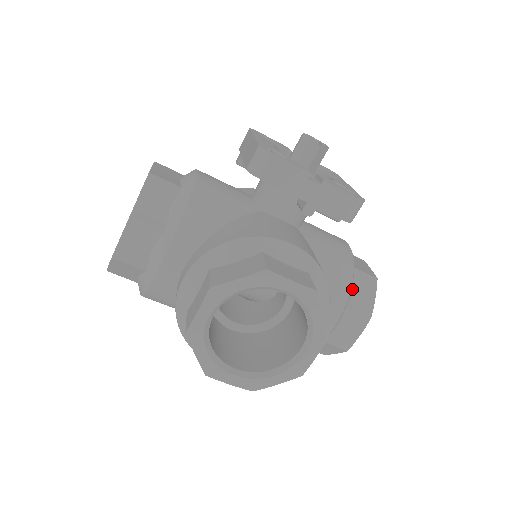
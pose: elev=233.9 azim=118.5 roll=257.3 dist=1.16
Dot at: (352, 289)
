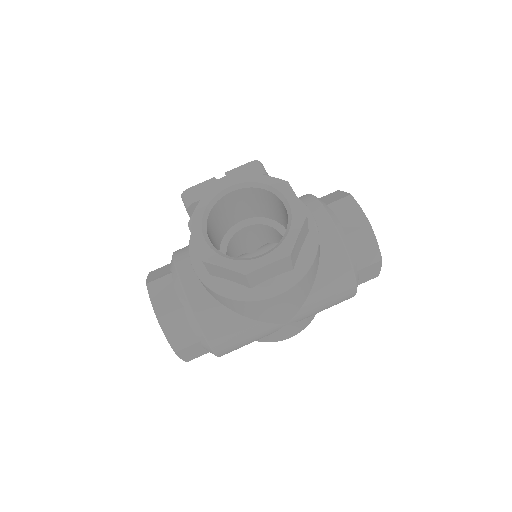
Dot at: occluded
